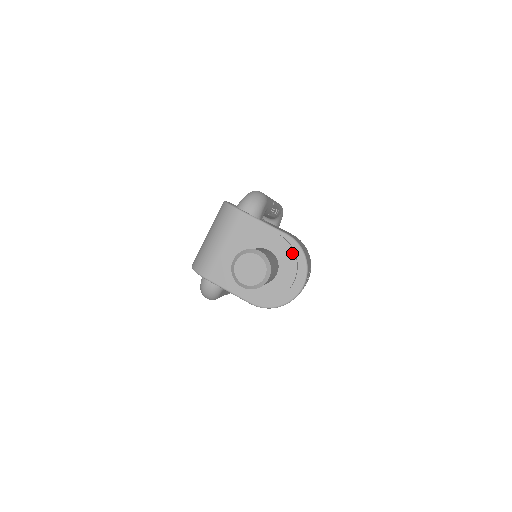
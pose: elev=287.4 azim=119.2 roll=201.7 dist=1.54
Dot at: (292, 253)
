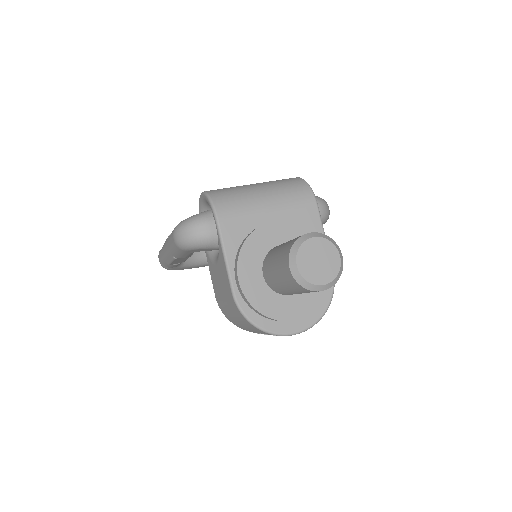
Dot at: (326, 292)
